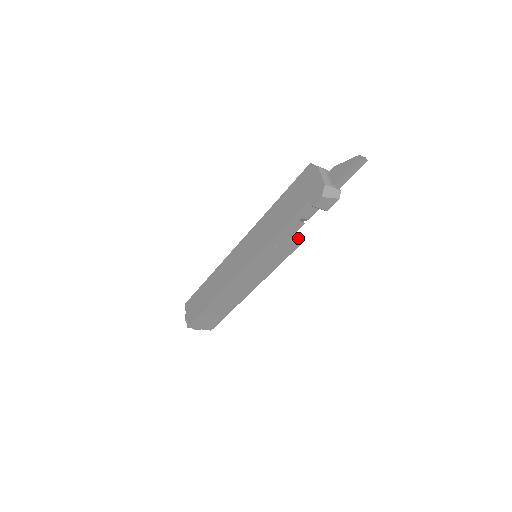
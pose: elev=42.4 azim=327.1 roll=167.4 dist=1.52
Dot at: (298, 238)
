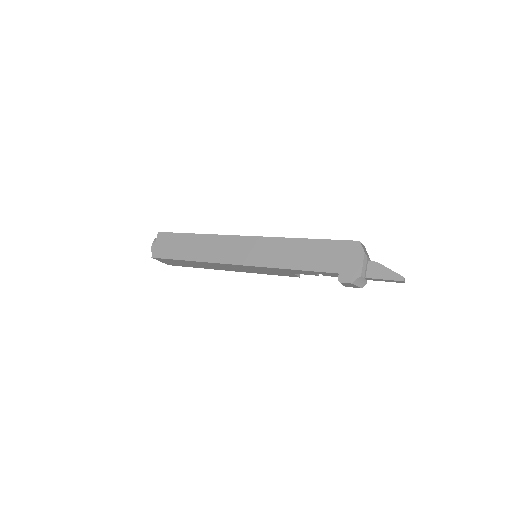
Dot at: occluded
